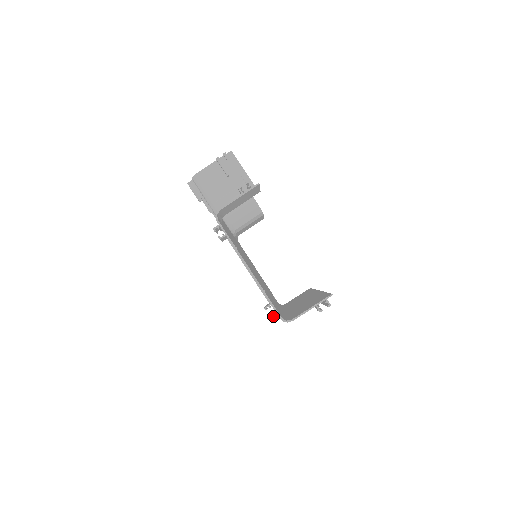
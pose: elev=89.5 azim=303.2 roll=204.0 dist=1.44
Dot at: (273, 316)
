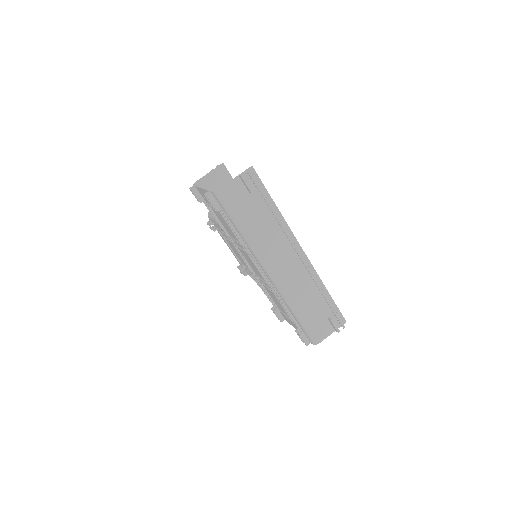
Dot at: (208, 194)
